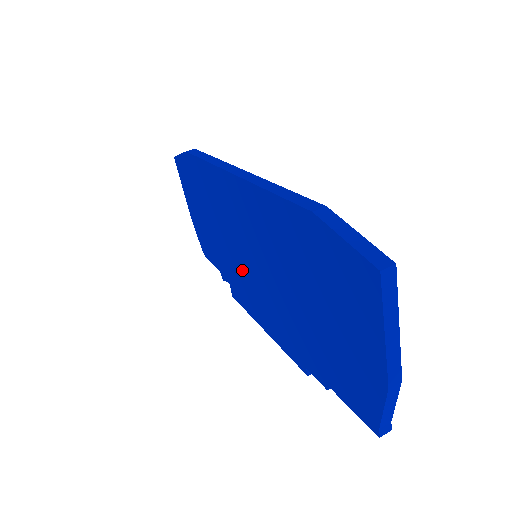
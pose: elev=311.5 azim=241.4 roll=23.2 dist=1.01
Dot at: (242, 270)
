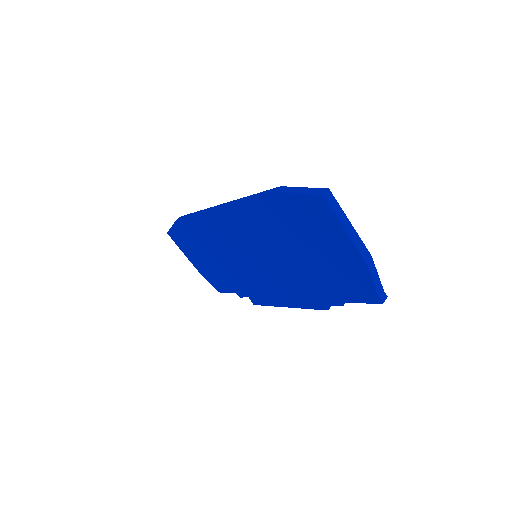
Dot at: (251, 274)
